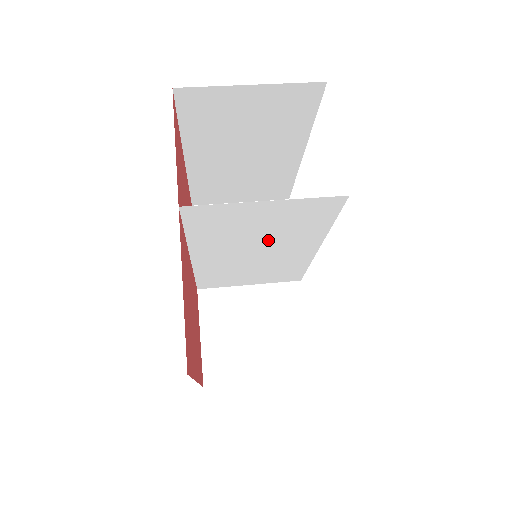
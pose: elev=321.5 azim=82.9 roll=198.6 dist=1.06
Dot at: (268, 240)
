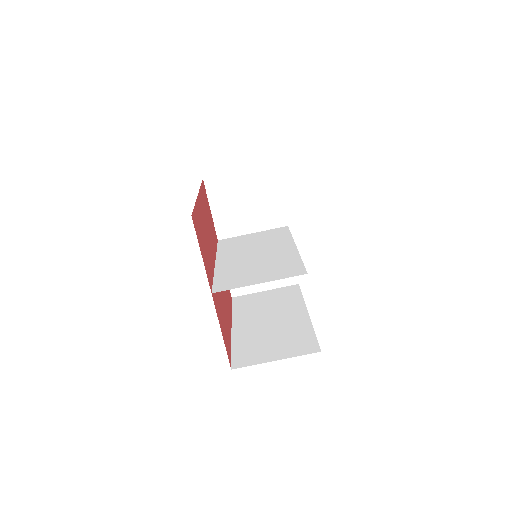
Dot at: (263, 260)
